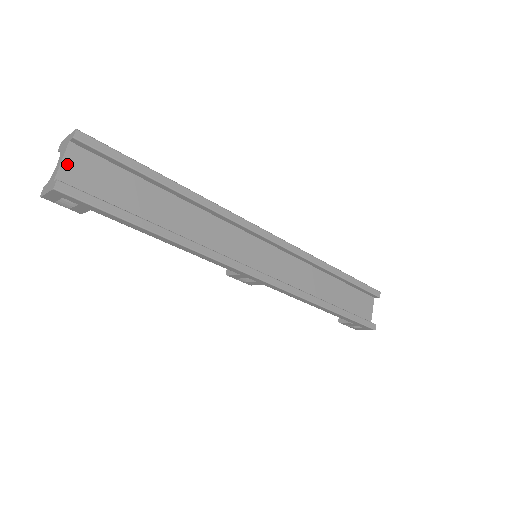
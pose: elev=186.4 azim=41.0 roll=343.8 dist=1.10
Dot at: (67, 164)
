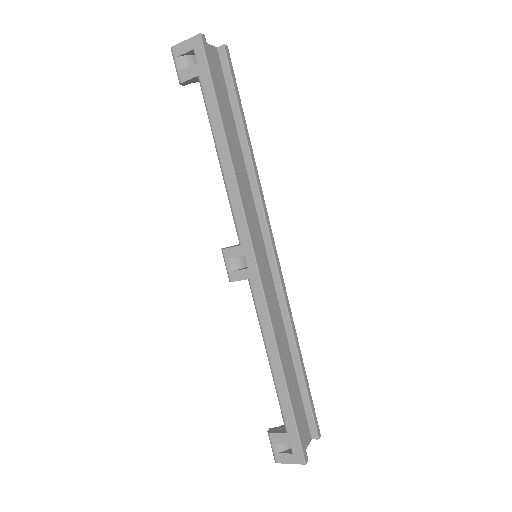
Dot at: (208, 48)
